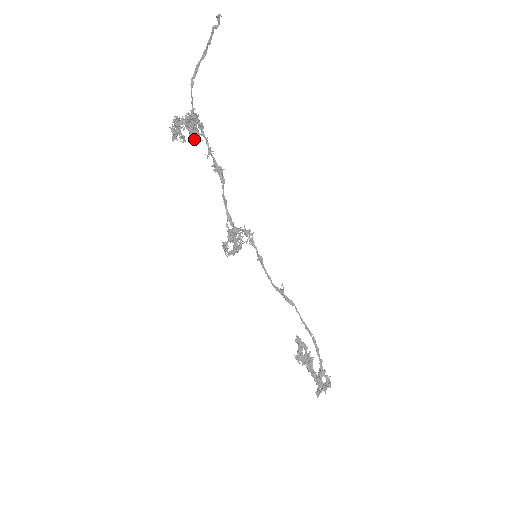
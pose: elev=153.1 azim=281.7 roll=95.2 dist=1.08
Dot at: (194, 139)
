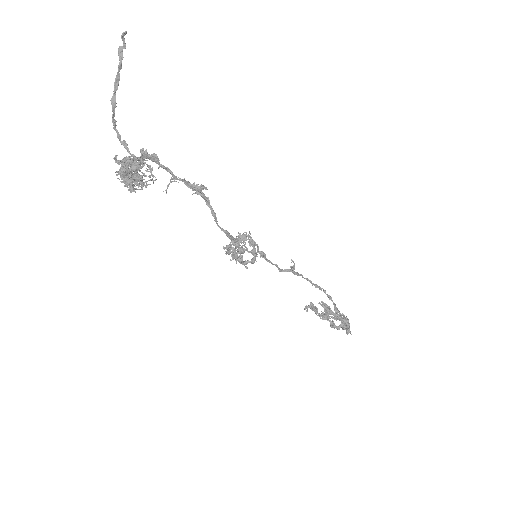
Dot at: (139, 185)
